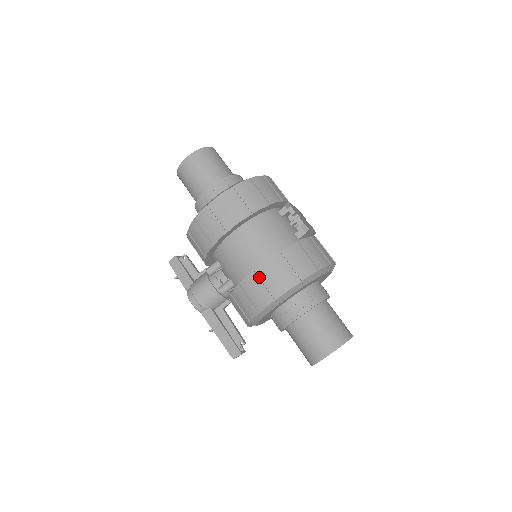
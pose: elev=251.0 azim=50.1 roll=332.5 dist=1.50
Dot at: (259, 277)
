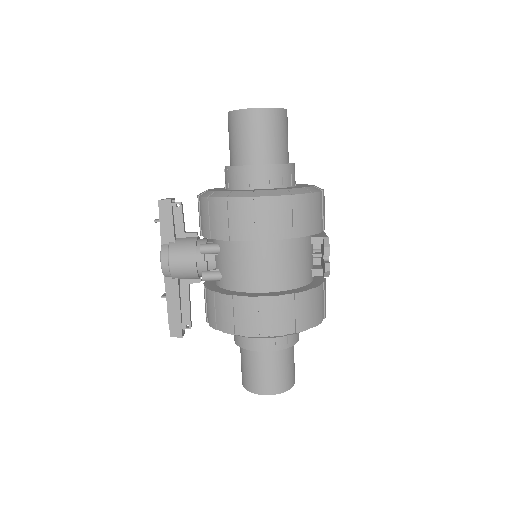
Dot at: (259, 306)
